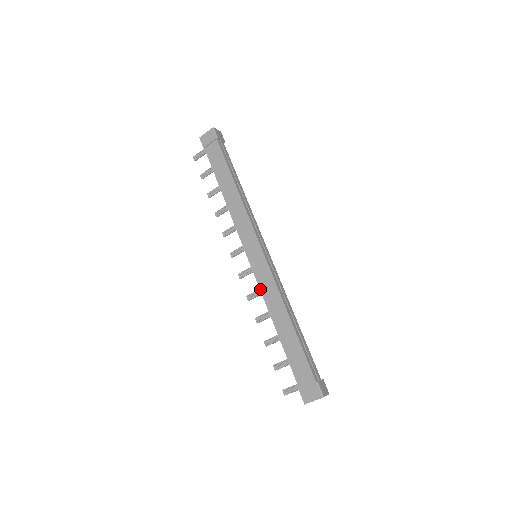
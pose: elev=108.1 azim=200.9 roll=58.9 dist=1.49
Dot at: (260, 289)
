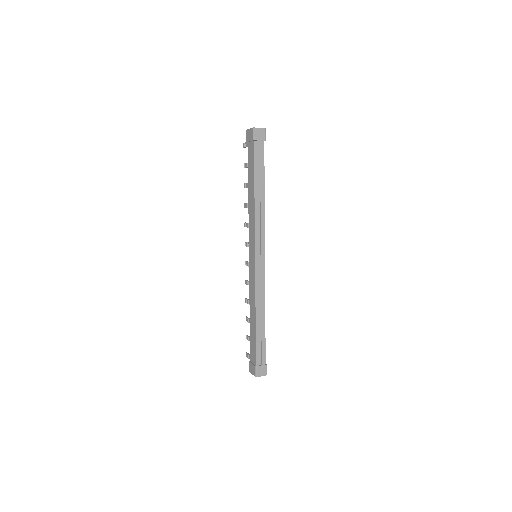
Dot at: (249, 283)
